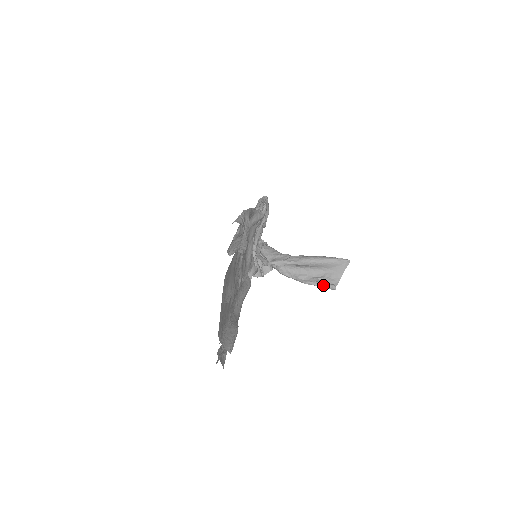
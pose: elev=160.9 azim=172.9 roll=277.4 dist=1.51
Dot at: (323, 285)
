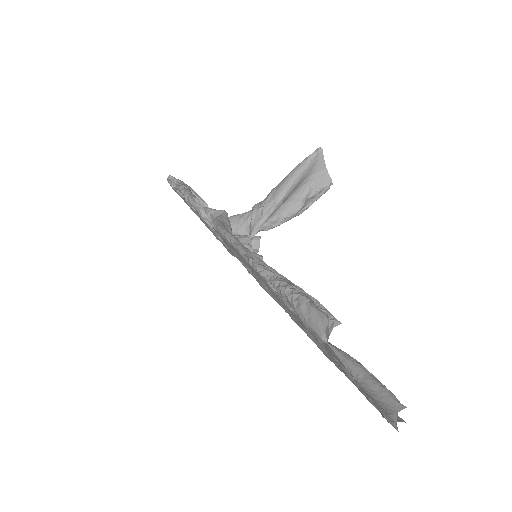
Dot at: (317, 197)
